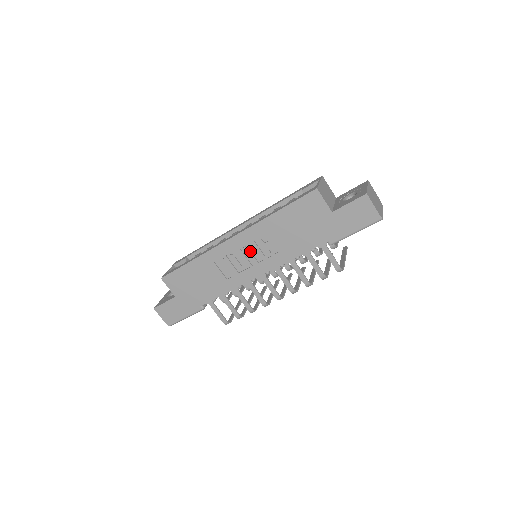
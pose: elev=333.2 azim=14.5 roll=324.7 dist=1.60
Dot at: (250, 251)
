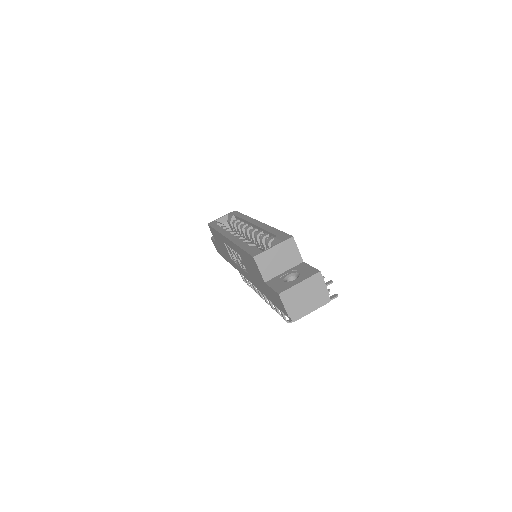
Dot at: (236, 256)
